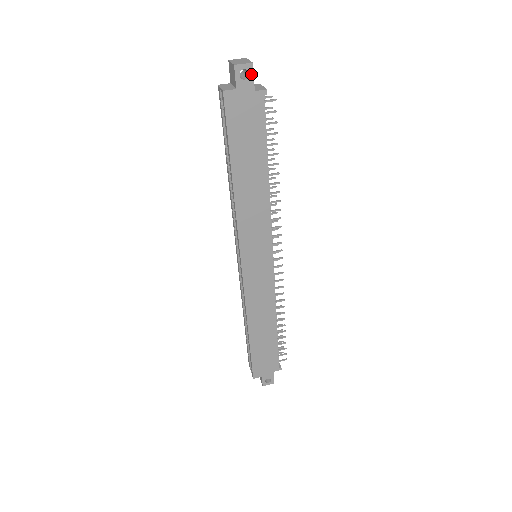
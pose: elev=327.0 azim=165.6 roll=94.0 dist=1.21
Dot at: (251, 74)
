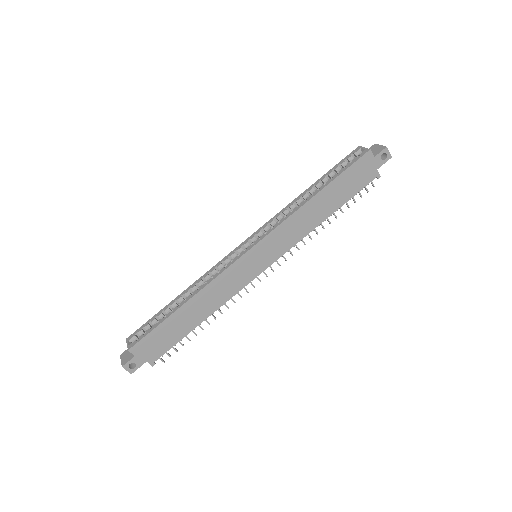
Dot at: (386, 161)
